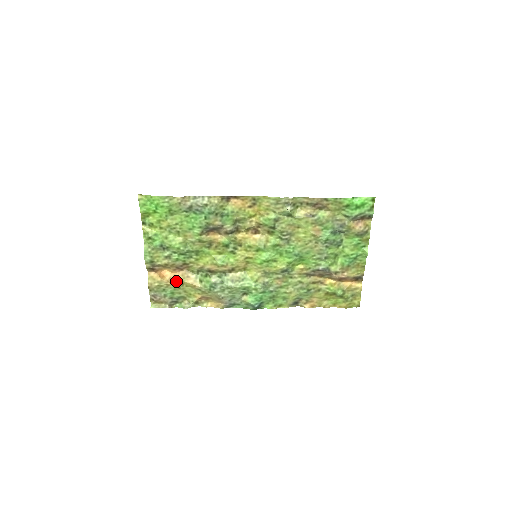
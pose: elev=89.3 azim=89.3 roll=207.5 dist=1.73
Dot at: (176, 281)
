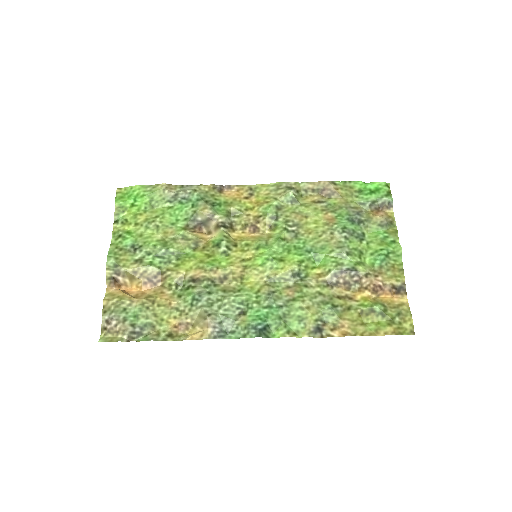
Dot at: (144, 297)
